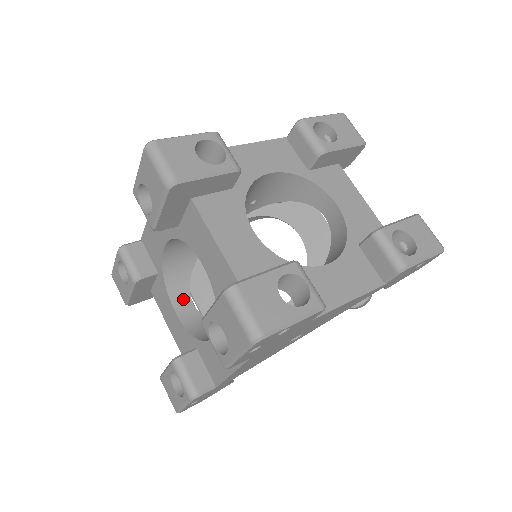
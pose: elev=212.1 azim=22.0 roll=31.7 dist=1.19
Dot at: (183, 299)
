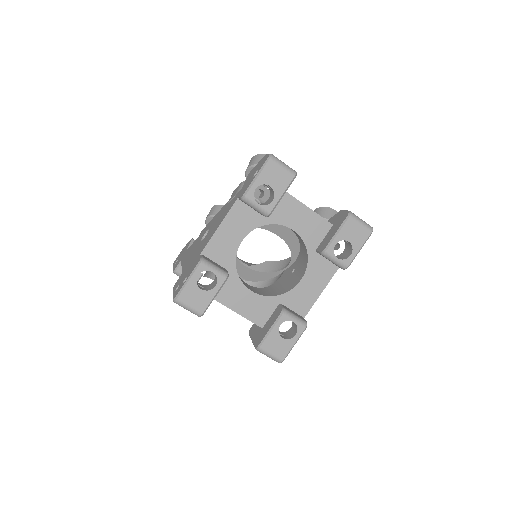
Dot at: occluded
